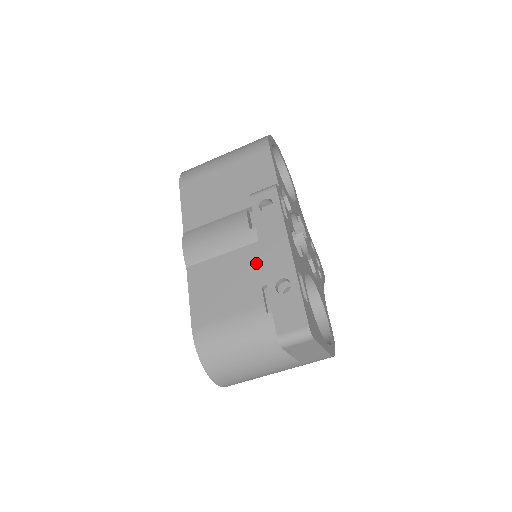
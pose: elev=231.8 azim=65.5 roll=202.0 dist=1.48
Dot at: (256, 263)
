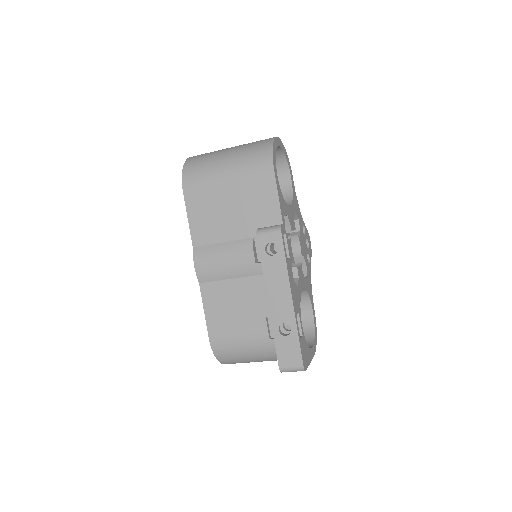
Dot at: (261, 295)
